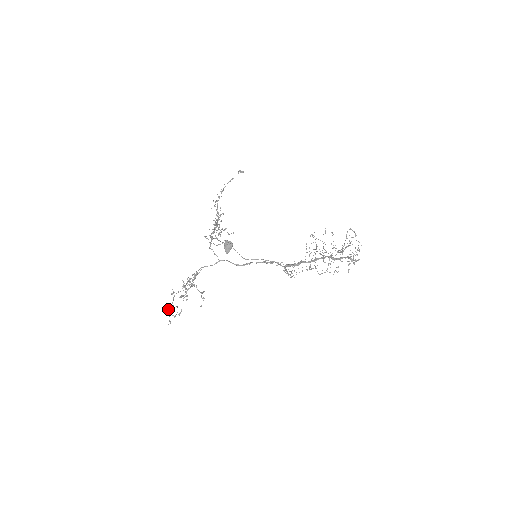
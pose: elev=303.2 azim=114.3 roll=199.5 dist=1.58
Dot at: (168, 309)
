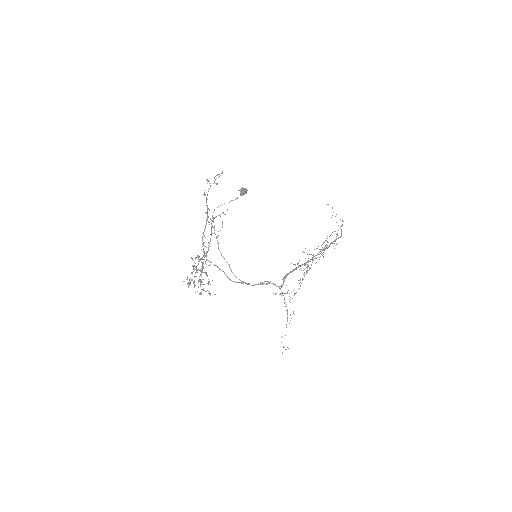
Dot at: (209, 183)
